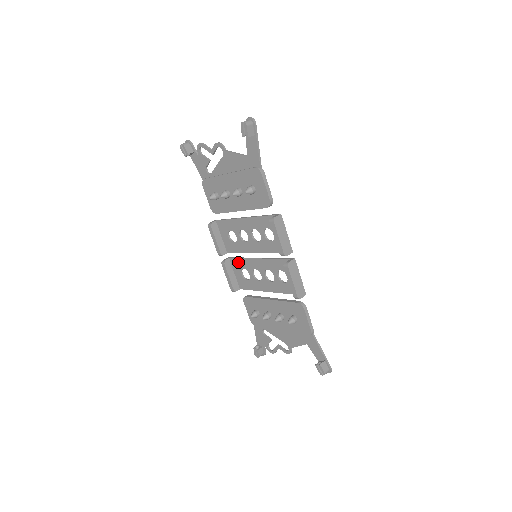
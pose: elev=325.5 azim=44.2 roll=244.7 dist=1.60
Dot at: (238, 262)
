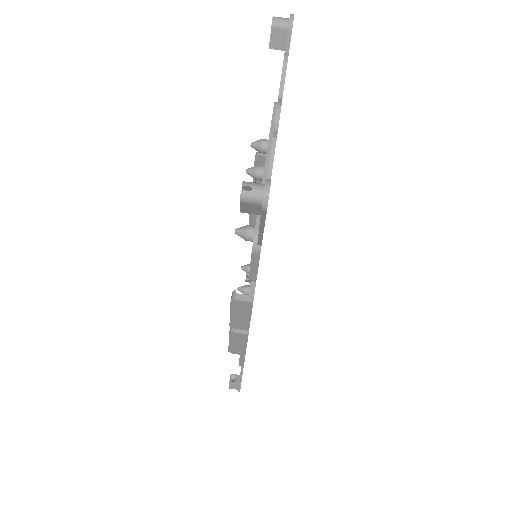
Dot at: occluded
